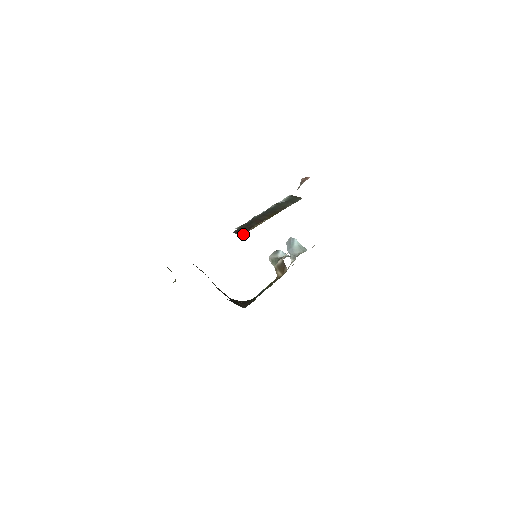
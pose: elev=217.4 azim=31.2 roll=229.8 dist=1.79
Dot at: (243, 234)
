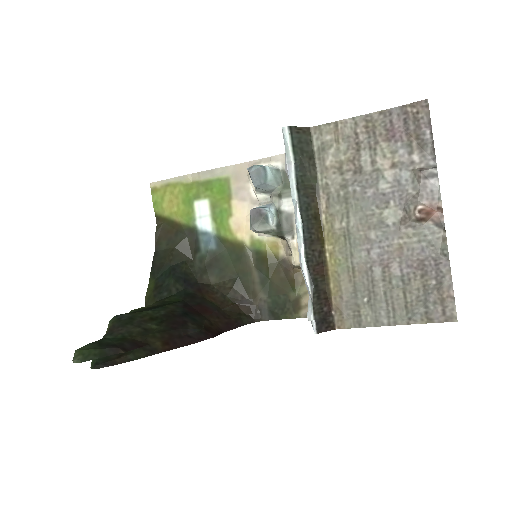
Dot at: (334, 327)
